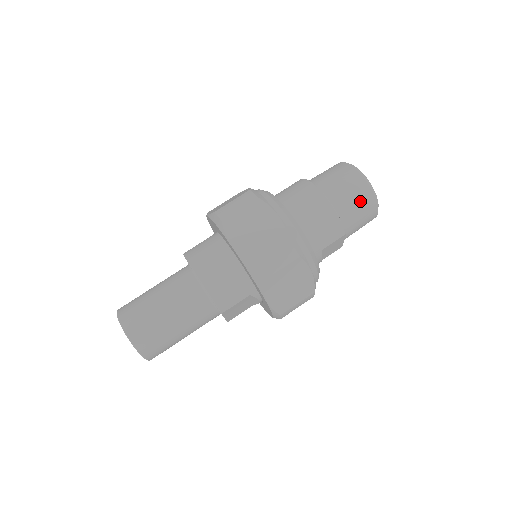
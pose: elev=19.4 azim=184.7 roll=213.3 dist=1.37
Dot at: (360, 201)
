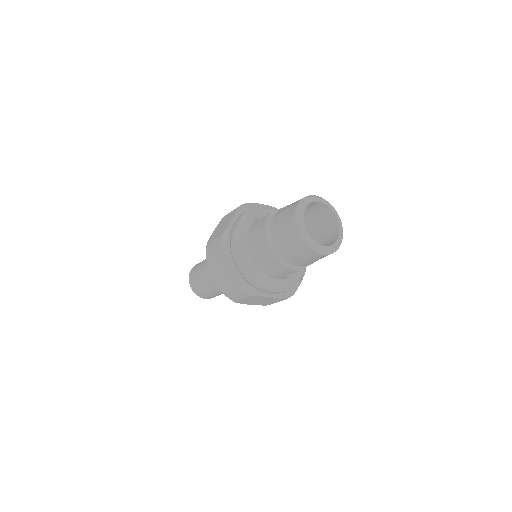
Dot at: (303, 254)
